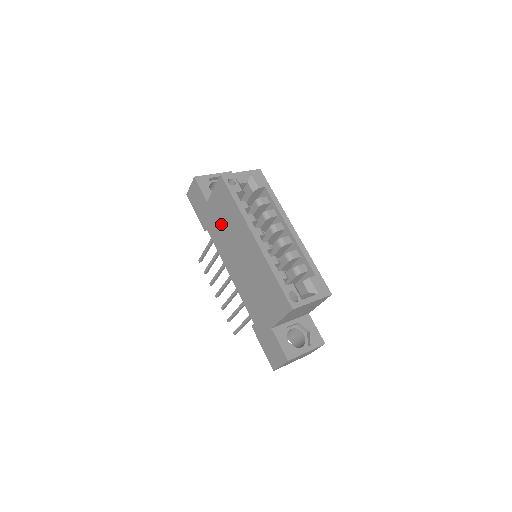
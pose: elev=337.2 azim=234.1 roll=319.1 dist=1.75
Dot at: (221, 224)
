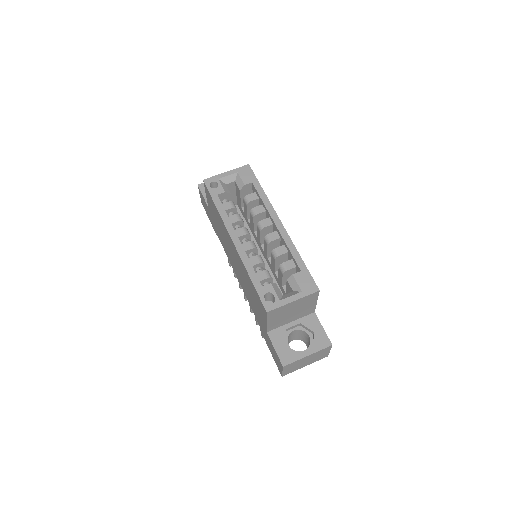
Dot at: (219, 228)
